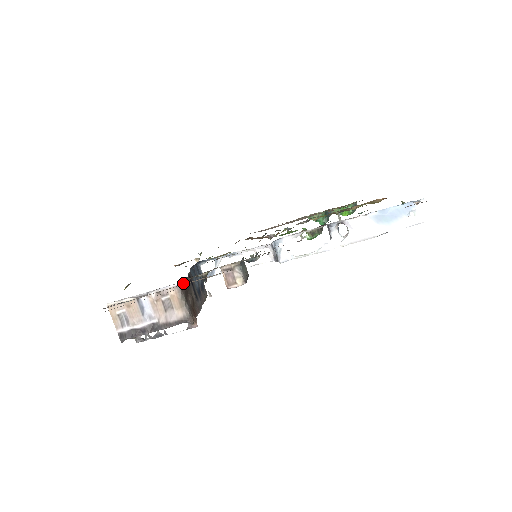
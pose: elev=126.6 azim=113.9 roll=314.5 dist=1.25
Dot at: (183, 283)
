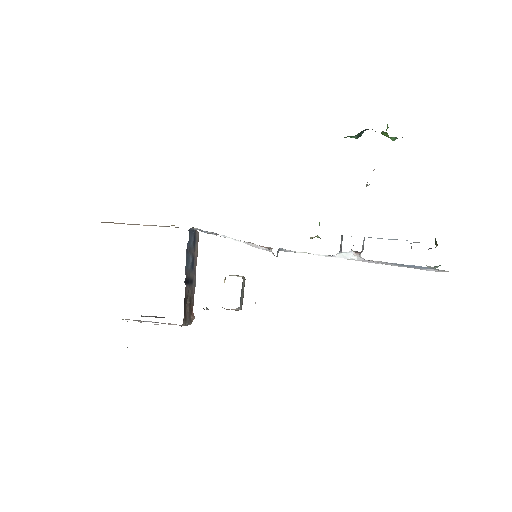
Dot at: (183, 319)
